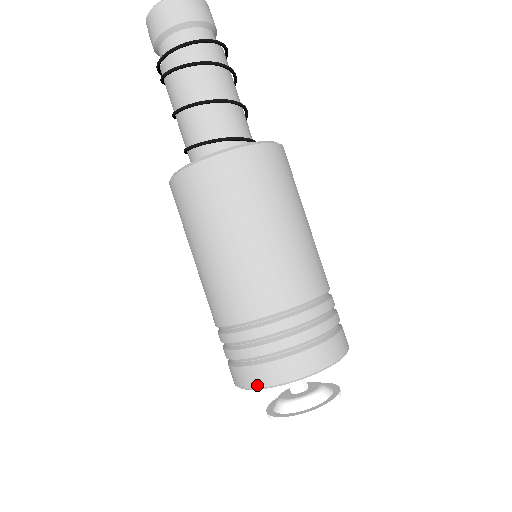
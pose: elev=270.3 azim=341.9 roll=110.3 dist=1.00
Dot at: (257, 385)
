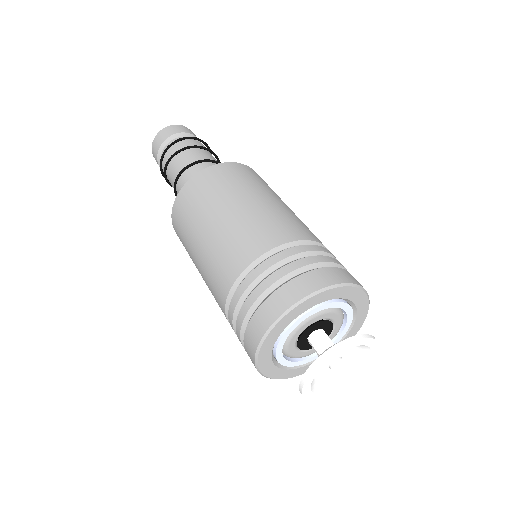
Dot at: (253, 356)
